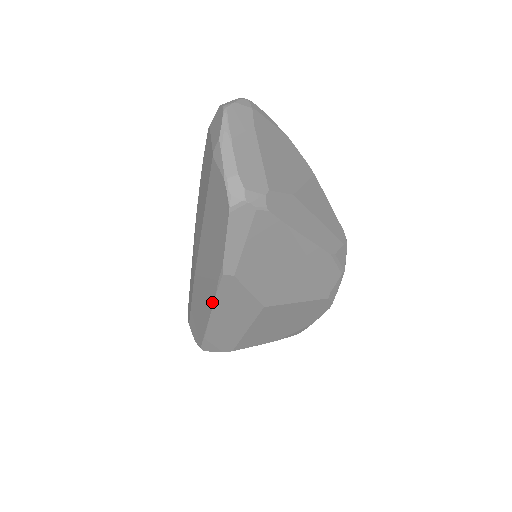
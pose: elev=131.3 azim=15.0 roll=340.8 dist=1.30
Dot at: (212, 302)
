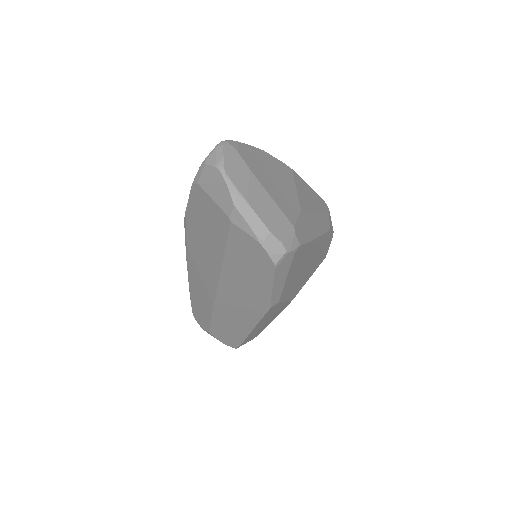
Dot at: (254, 324)
